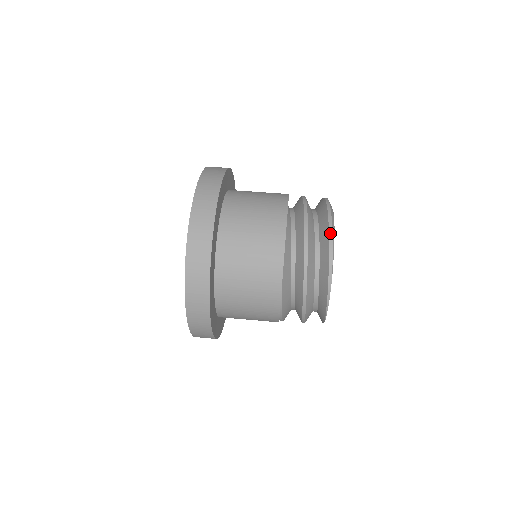
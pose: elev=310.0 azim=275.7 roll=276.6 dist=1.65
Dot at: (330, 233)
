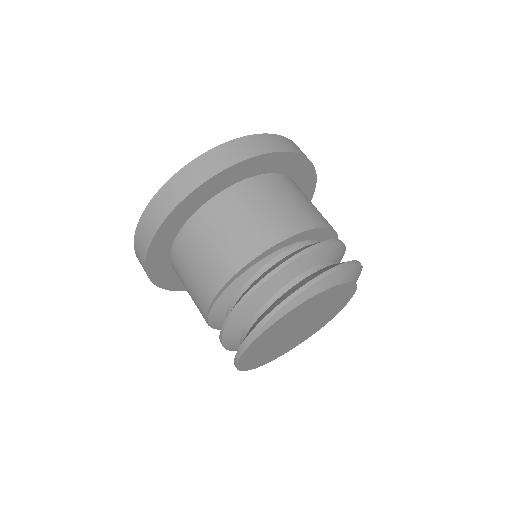
Dot at: (255, 329)
